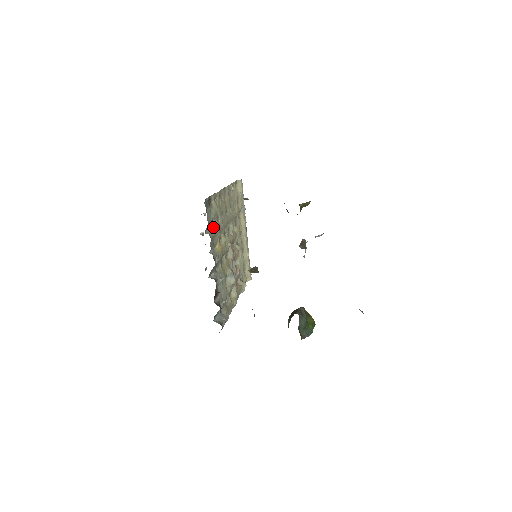
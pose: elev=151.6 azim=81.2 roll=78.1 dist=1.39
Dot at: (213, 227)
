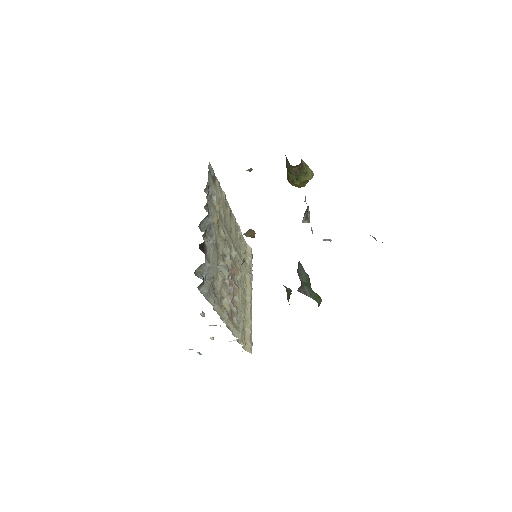
Dot at: (213, 202)
